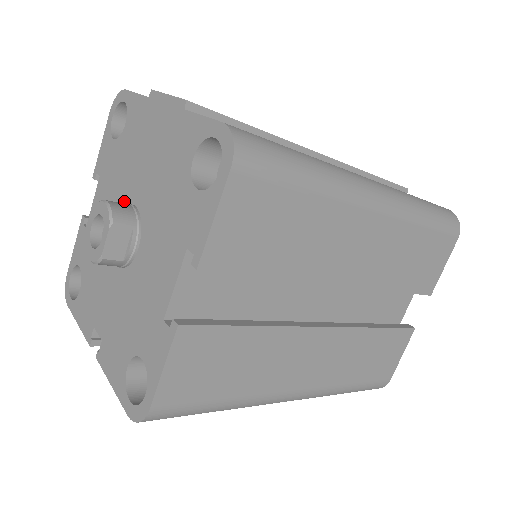
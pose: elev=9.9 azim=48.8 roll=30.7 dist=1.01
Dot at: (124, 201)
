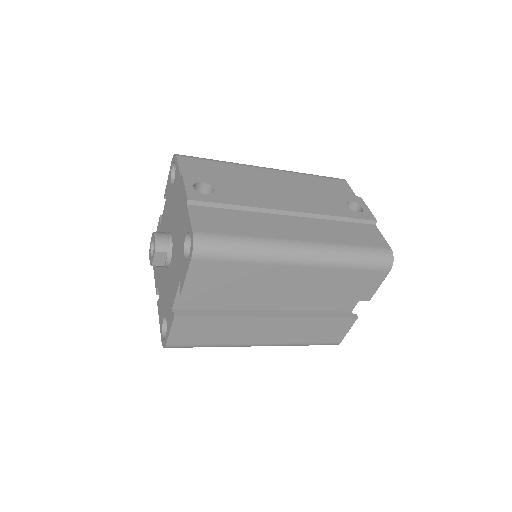
Dot at: (170, 229)
